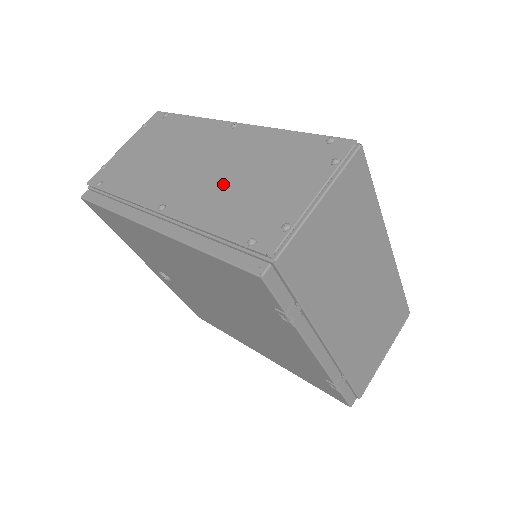
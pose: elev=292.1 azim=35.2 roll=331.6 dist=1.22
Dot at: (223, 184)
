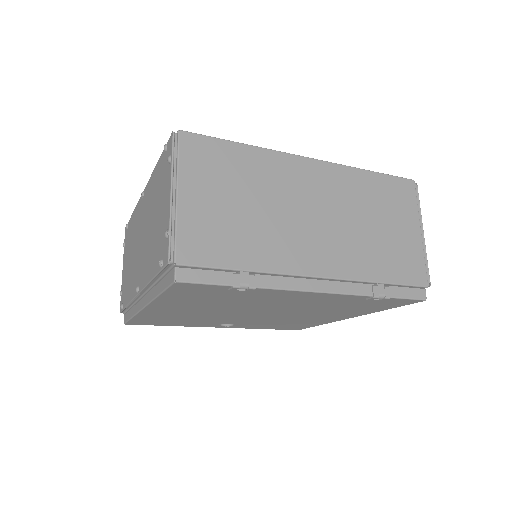
Dot at: (148, 241)
